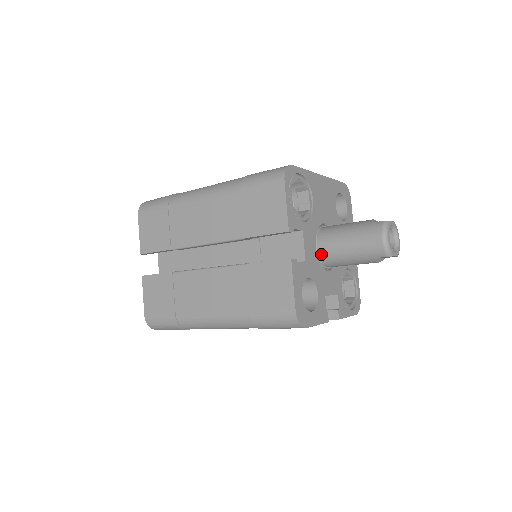
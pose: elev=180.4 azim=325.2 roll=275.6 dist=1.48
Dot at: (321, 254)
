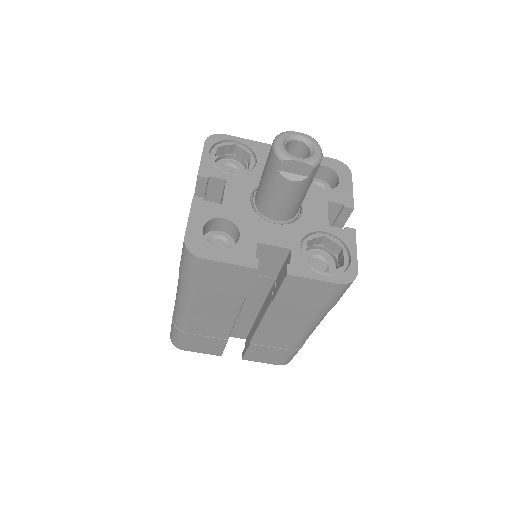
Dot at: (256, 203)
